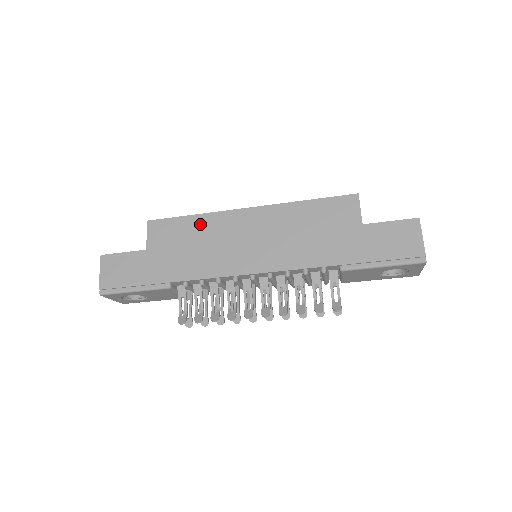
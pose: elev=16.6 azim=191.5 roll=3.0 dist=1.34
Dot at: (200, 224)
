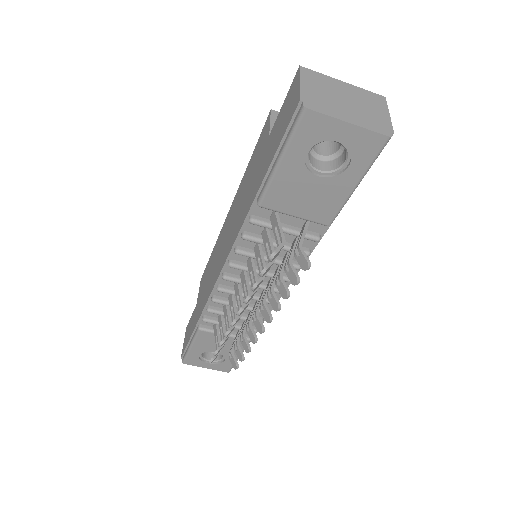
Dot at: (213, 255)
